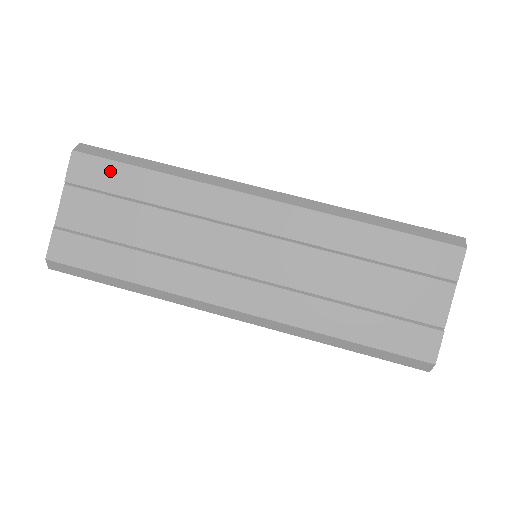
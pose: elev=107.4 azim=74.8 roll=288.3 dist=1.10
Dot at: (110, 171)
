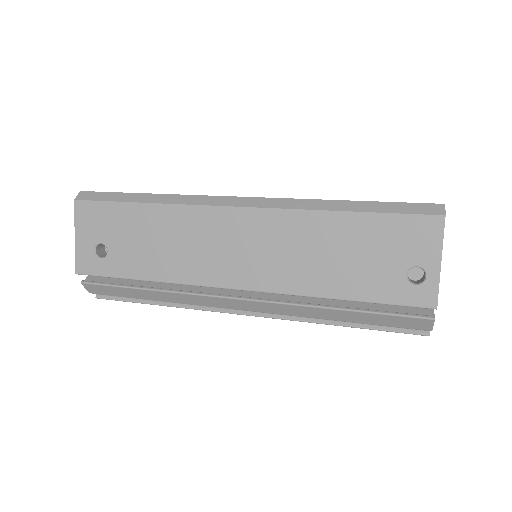
Dot at: occluded
